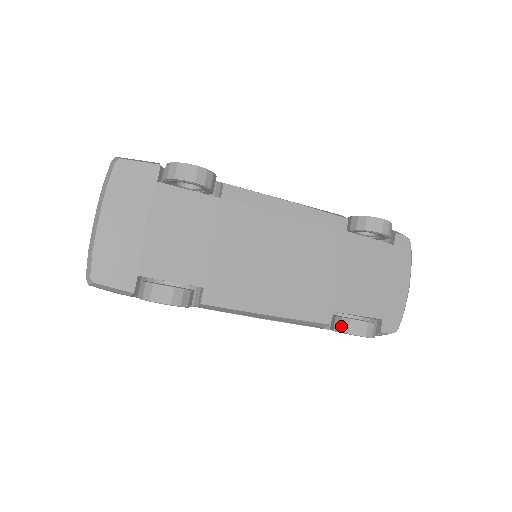
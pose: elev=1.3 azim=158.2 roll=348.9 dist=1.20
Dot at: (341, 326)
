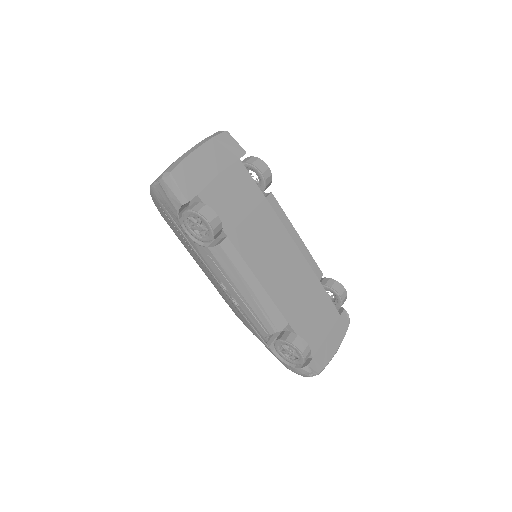
Dot at: (288, 337)
